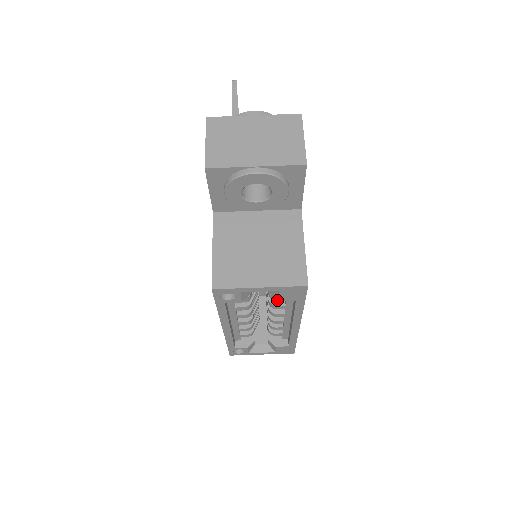
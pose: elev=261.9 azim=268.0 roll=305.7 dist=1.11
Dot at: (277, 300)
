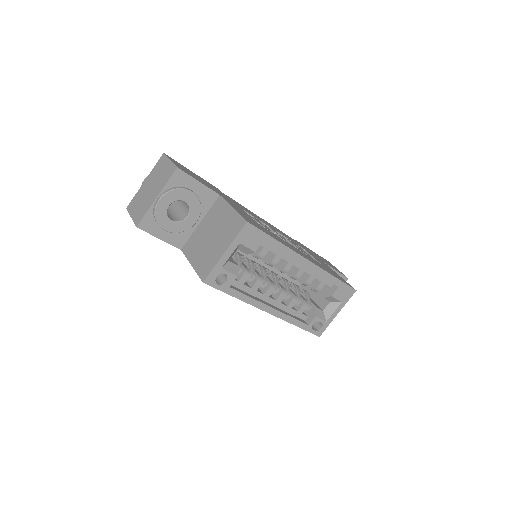
Dot at: (263, 256)
